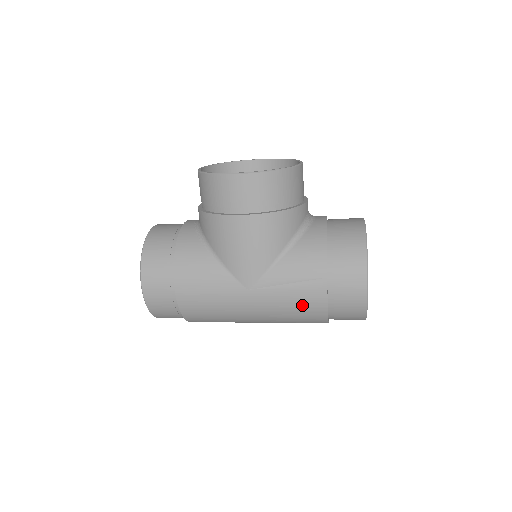
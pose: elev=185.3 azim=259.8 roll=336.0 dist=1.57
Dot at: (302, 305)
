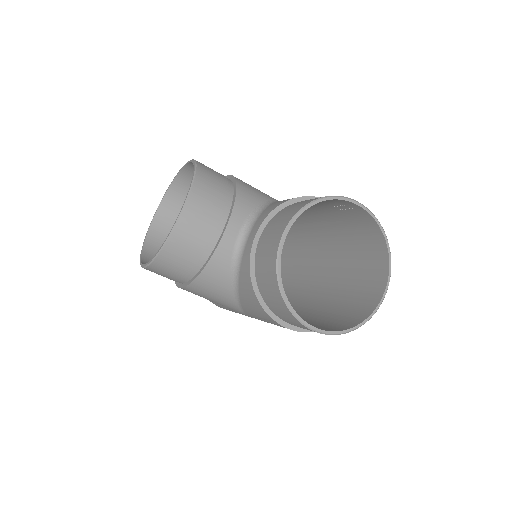
Dot at: occluded
